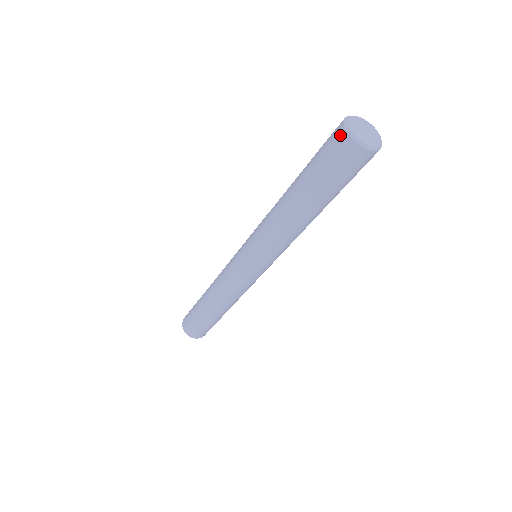
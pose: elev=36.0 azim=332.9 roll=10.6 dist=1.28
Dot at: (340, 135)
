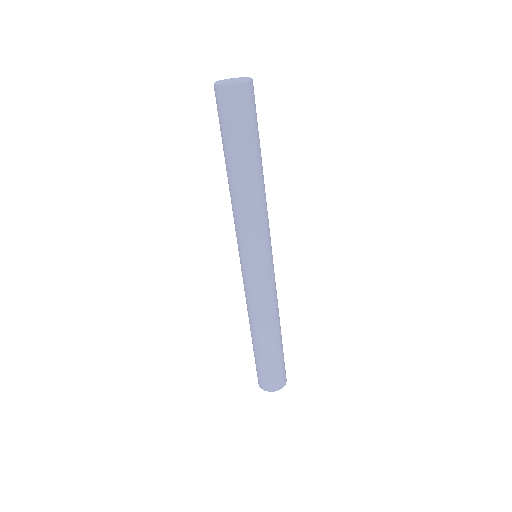
Dot at: (215, 92)
